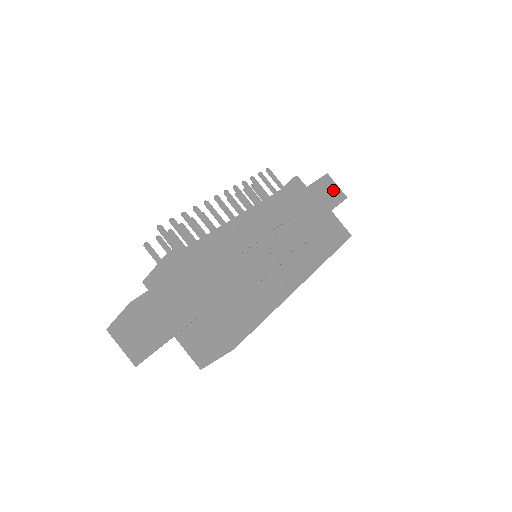
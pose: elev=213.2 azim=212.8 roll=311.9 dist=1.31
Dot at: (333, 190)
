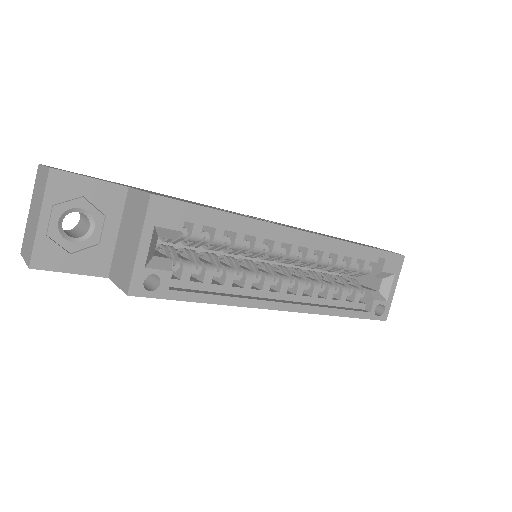
Dot at: occluded
